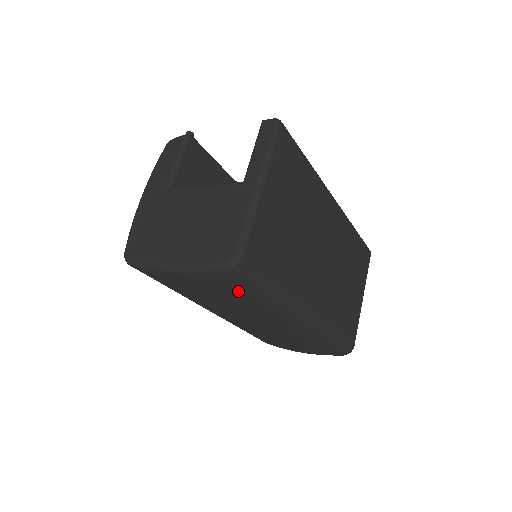
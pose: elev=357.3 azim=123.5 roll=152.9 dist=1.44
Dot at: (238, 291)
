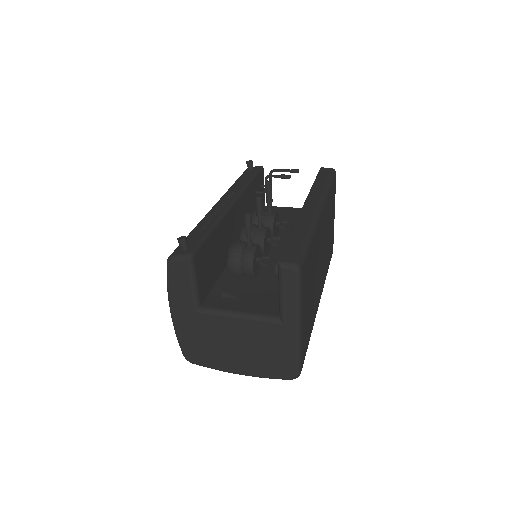
Dot at: occluded
